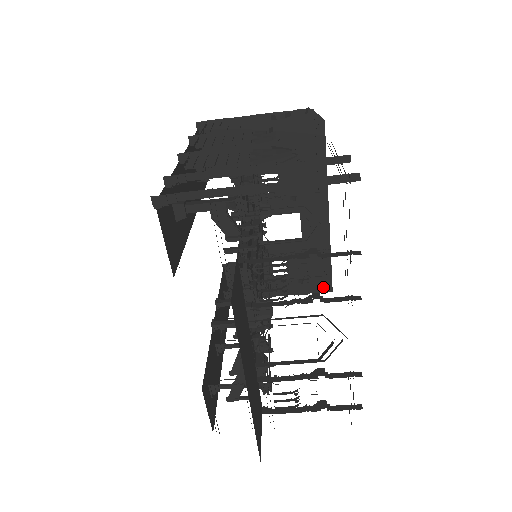
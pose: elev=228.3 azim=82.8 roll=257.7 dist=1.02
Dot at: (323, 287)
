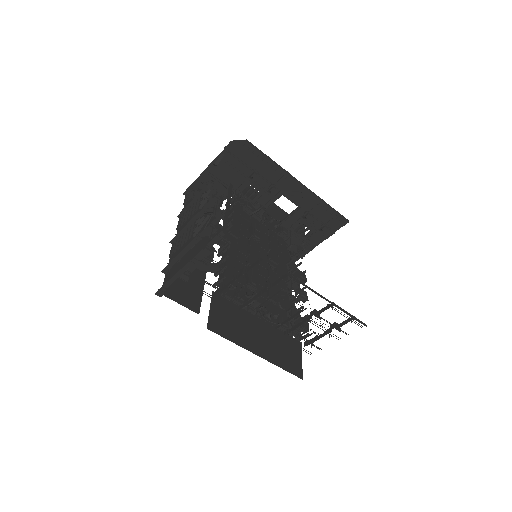
Dot at: (340, 223)
